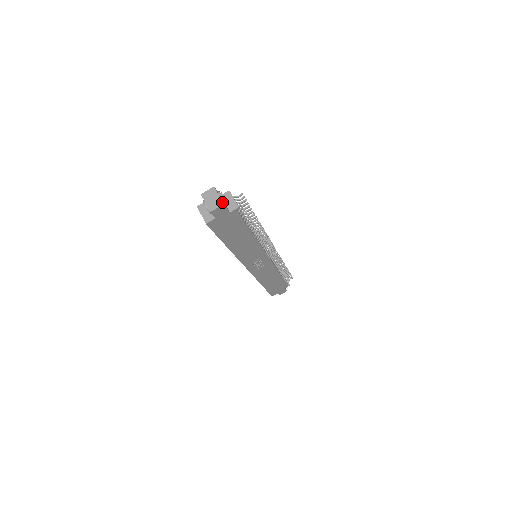
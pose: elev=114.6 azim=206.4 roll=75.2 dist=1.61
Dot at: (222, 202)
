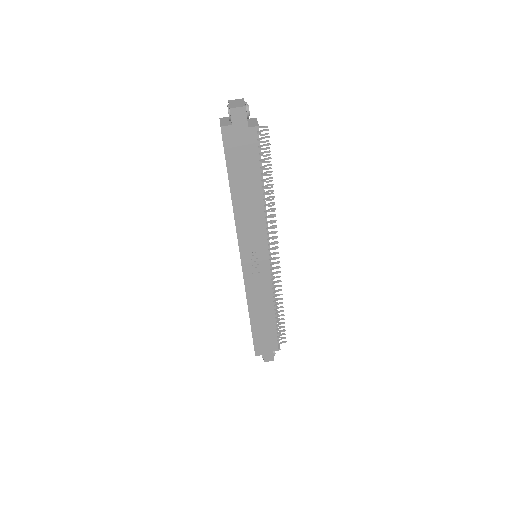
Dot at: (245, 105)
